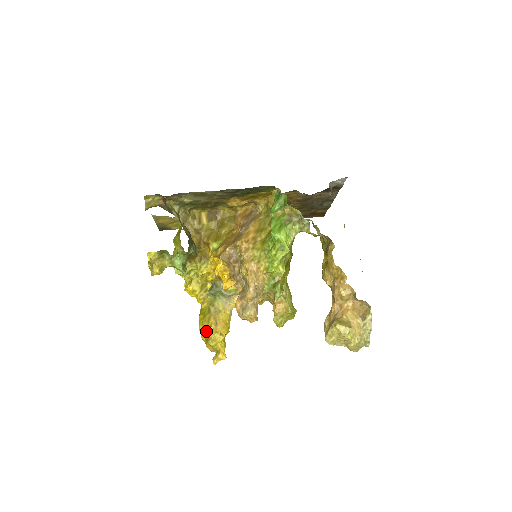
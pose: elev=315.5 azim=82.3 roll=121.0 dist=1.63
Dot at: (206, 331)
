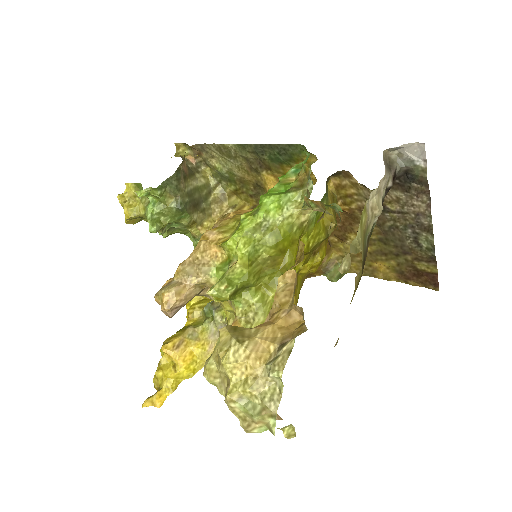
Dot at: occluded
